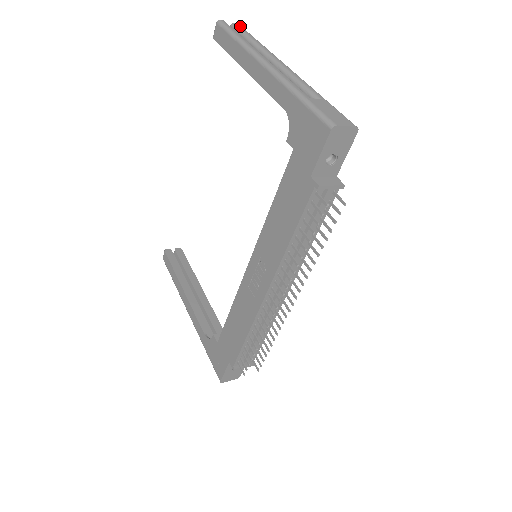
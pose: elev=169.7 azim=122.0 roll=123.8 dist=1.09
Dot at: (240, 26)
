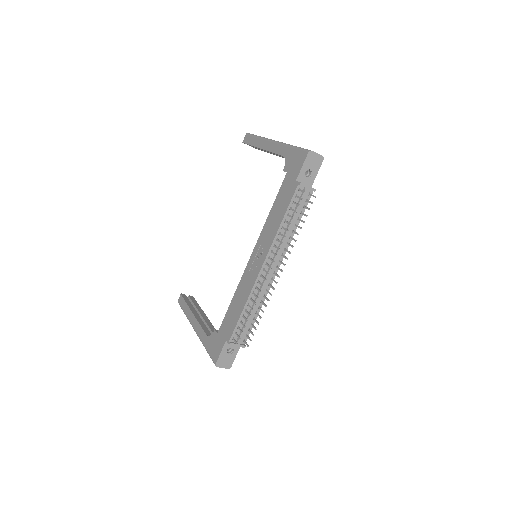
Dot at: occluded
